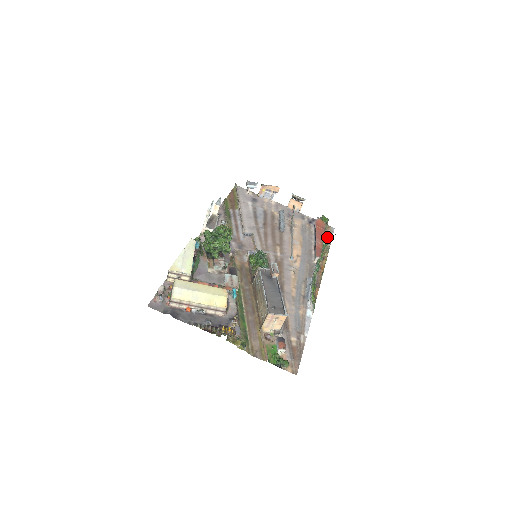
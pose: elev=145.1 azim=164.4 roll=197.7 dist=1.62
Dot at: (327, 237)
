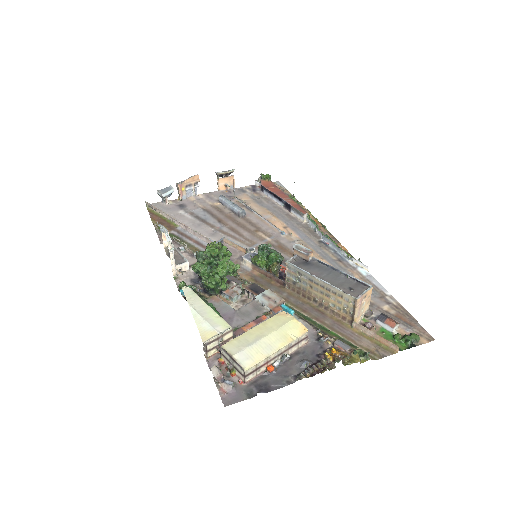
Dot at: occluded
